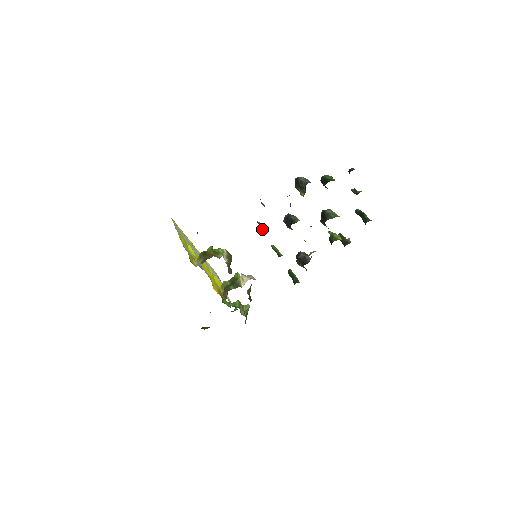
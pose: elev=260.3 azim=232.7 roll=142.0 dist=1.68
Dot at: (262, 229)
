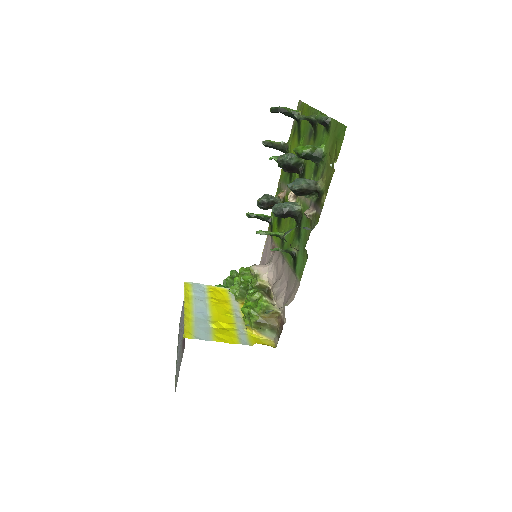
Dot at: occluded
